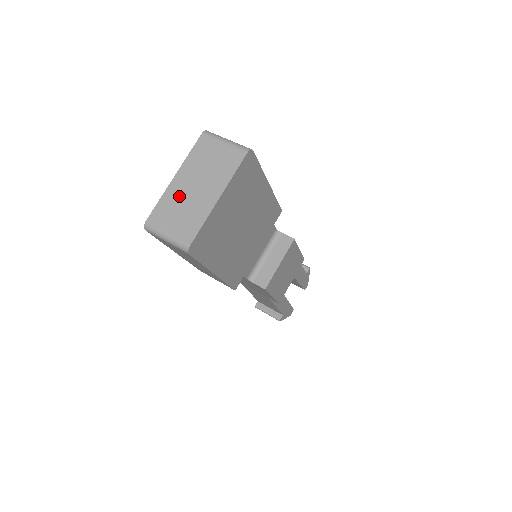
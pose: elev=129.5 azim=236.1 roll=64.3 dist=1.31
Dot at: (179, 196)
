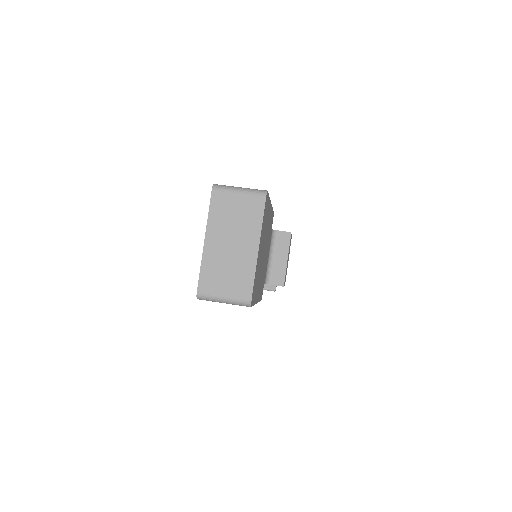
Dot at: (218, 258)
